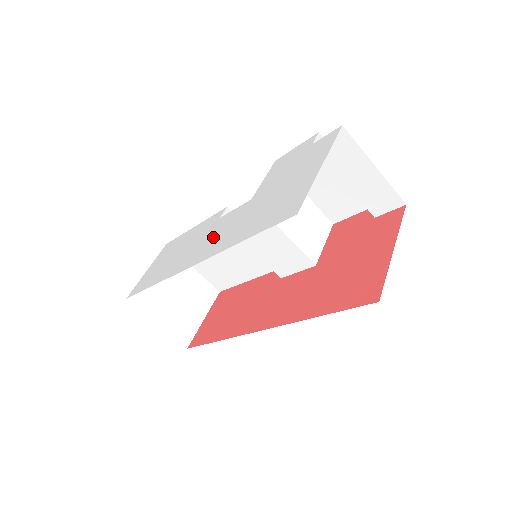
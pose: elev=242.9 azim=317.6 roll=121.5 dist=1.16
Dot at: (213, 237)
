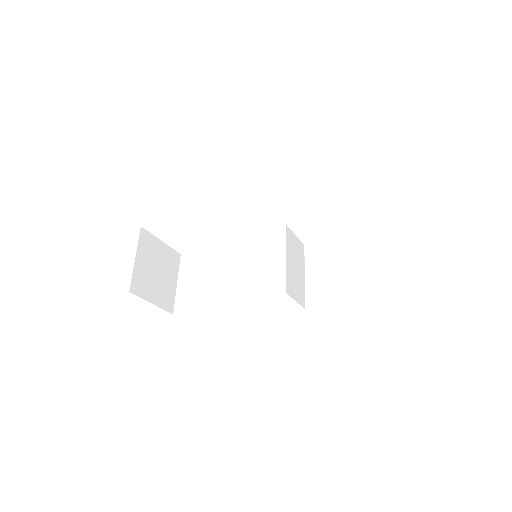
Dot at: occluded
